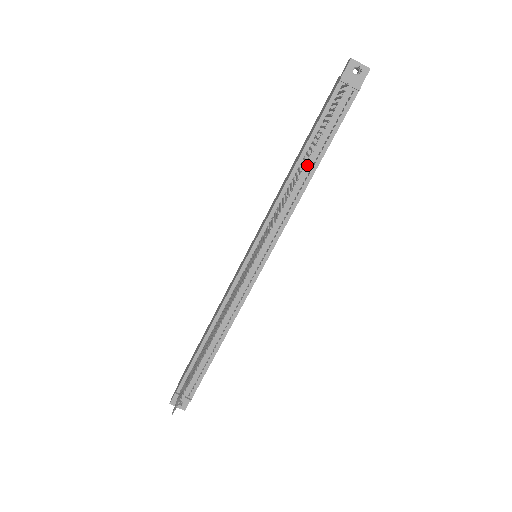
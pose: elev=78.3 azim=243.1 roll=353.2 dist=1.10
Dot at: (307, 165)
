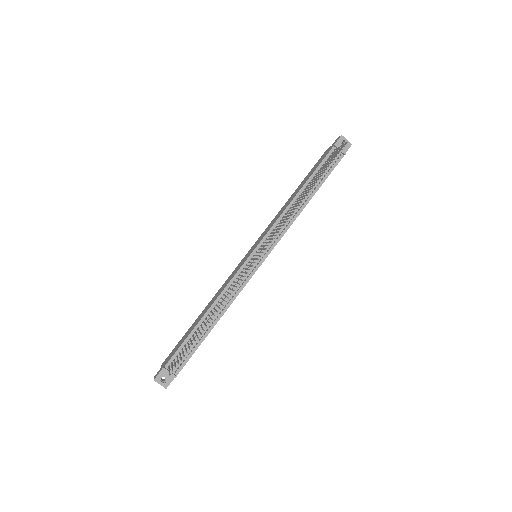
Dot at: occluded
